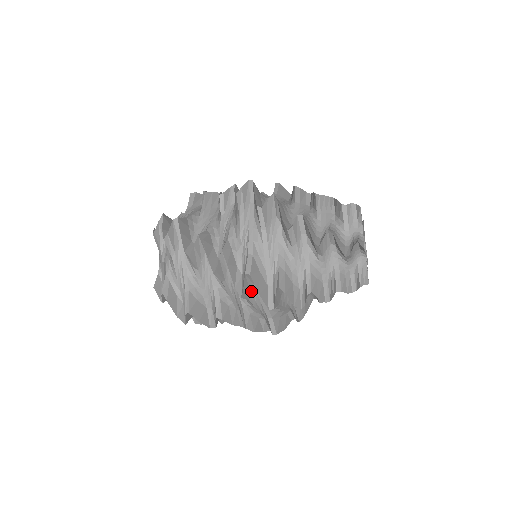
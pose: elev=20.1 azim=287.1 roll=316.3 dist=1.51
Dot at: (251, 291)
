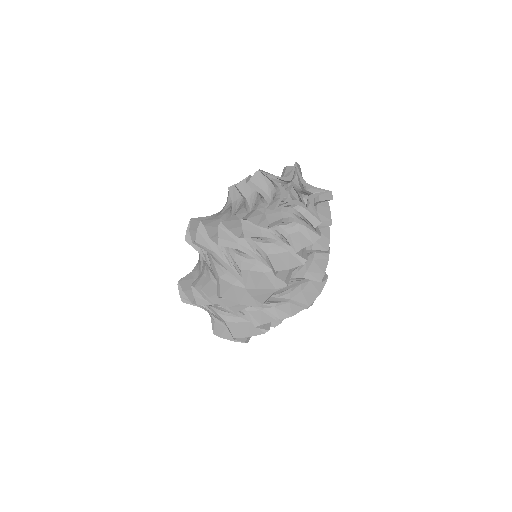
Dot at: occluded
